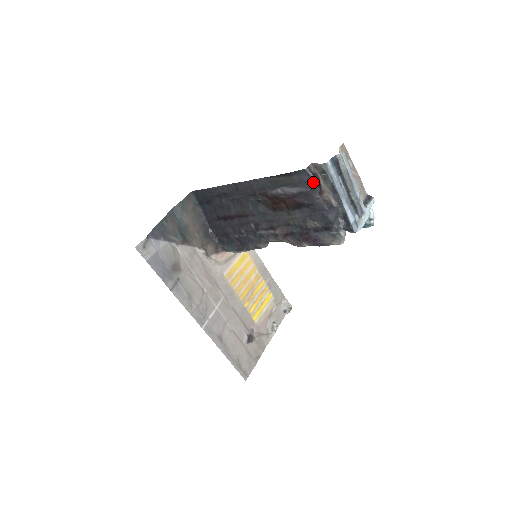
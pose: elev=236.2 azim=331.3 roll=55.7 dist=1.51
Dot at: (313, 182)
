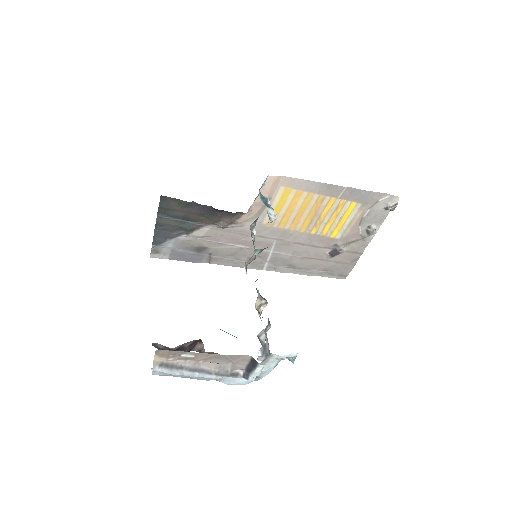
Dot at: occluded
